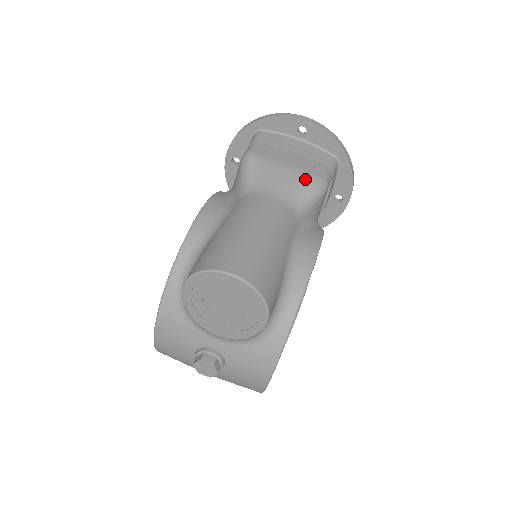
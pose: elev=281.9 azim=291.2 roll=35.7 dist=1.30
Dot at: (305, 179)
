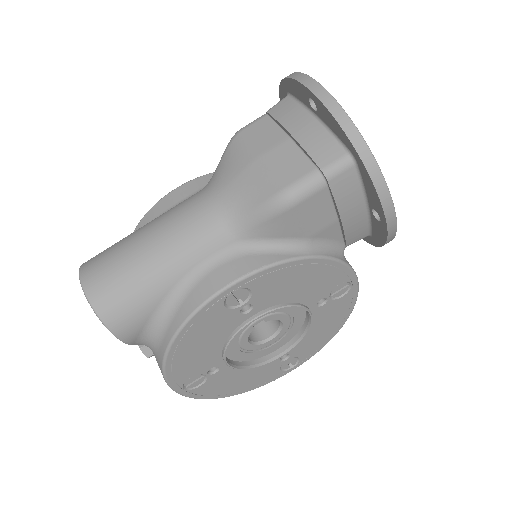
Dot at: (263, 184)
